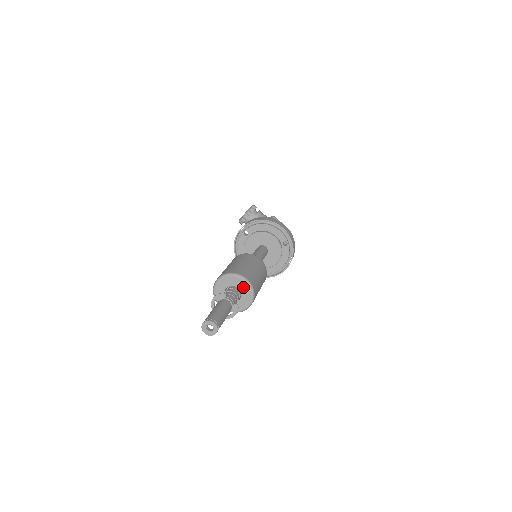
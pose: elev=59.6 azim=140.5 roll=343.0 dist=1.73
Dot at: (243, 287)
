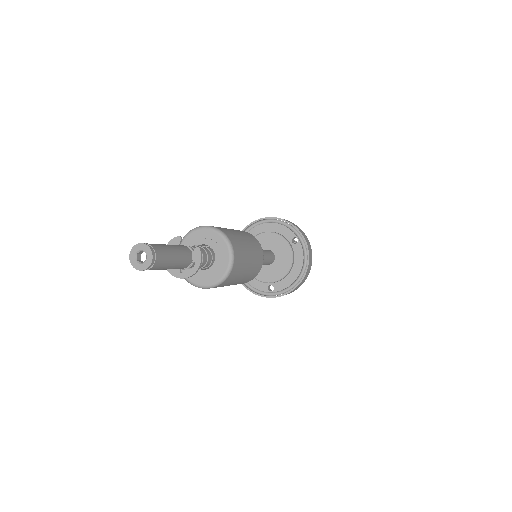
Dot at: (214, 241)
